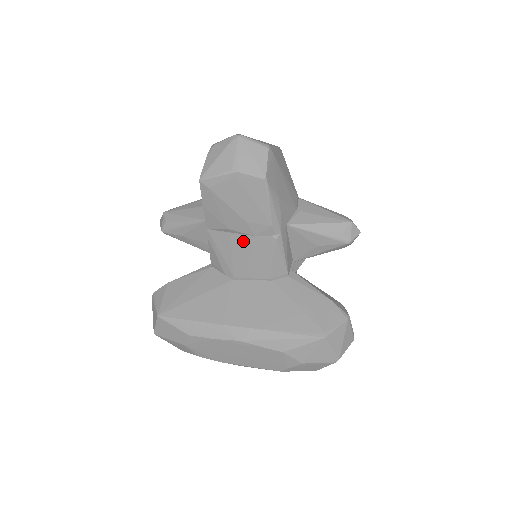
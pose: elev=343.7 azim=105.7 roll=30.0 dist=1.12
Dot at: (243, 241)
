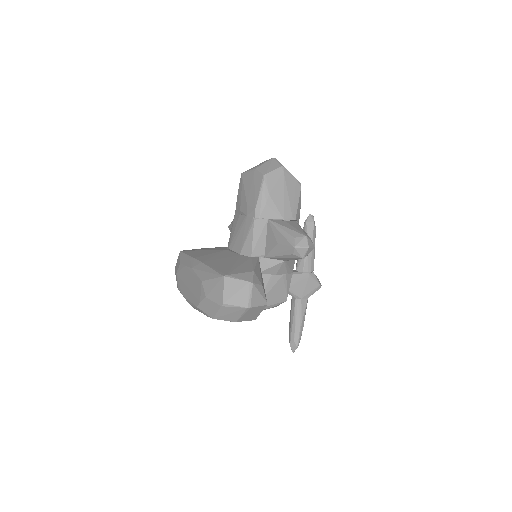
Dot at: (242, 220)
